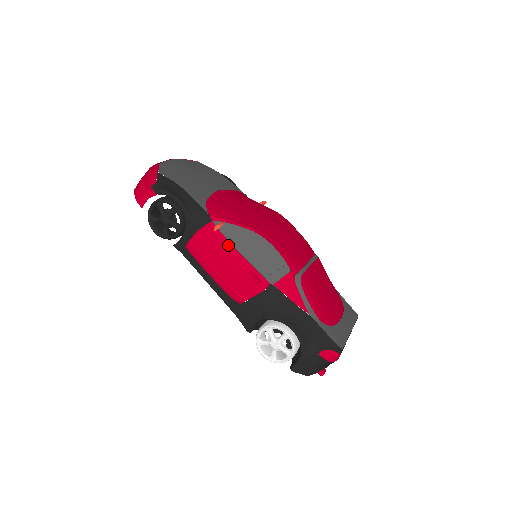
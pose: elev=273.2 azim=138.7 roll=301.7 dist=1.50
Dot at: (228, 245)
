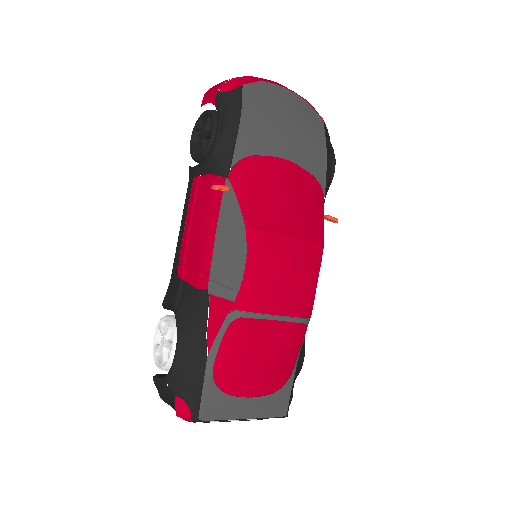
Dot at: (216, 215)
